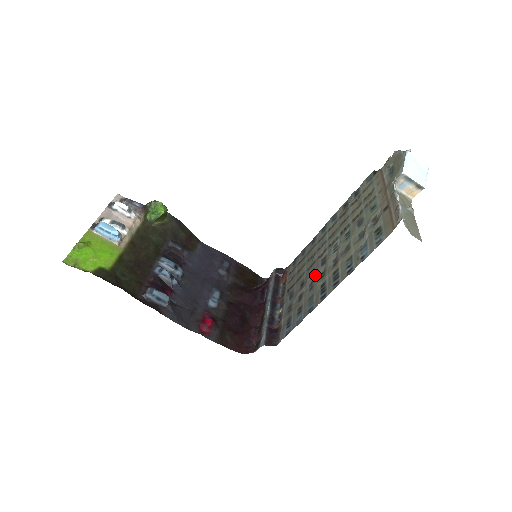
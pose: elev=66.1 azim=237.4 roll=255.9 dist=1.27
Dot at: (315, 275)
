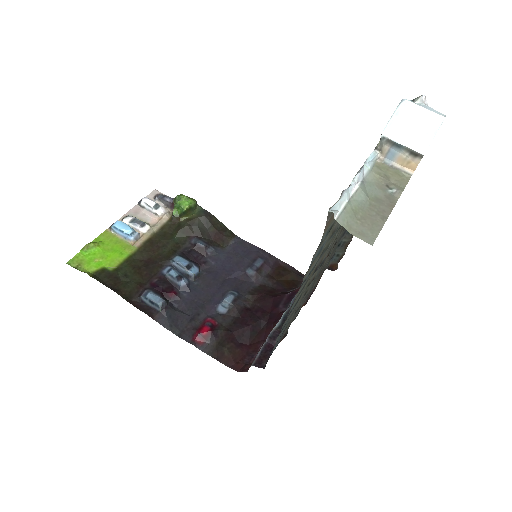
Dot at: occluded
